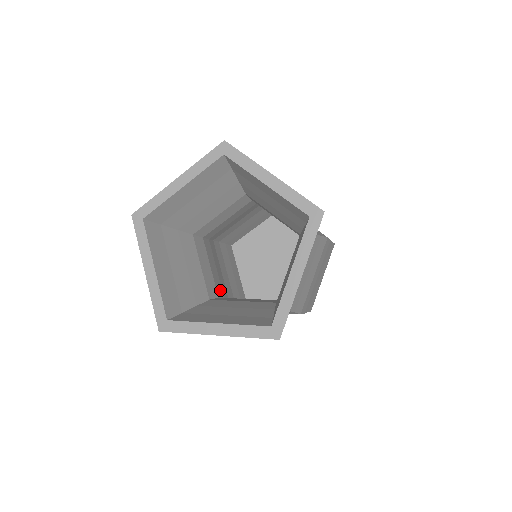
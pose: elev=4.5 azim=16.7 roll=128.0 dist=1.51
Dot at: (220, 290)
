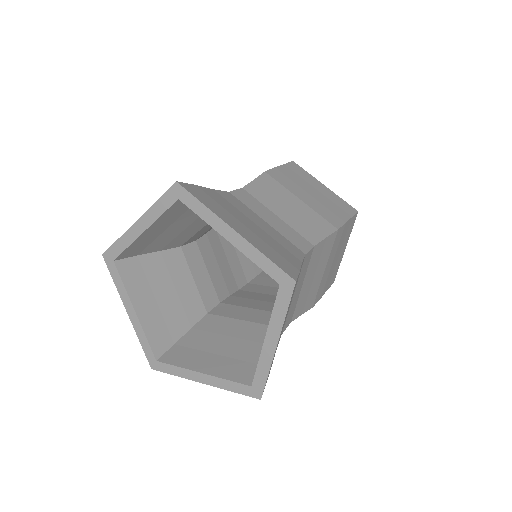
Dot at: (223, 289)
